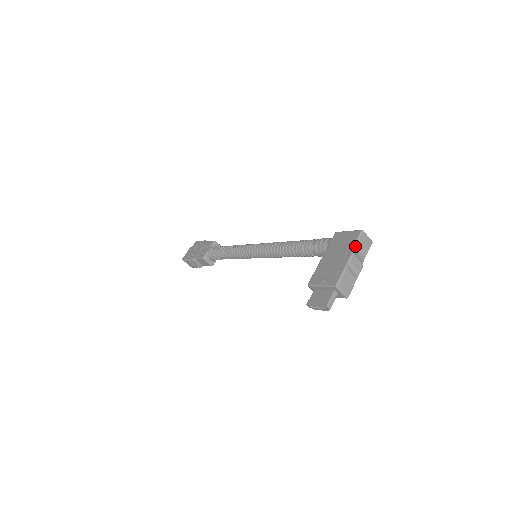
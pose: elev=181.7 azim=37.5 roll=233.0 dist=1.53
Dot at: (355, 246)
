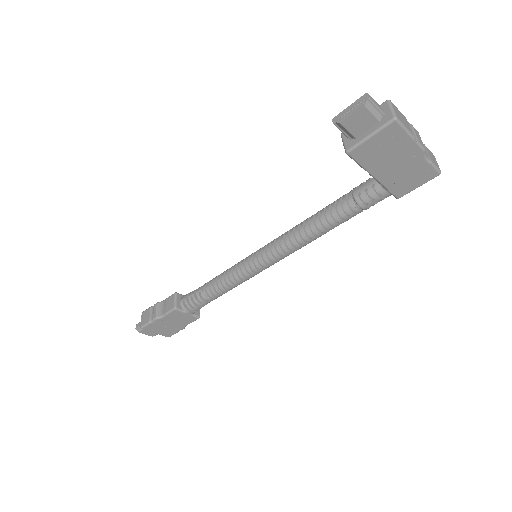
Dot at: occluded
